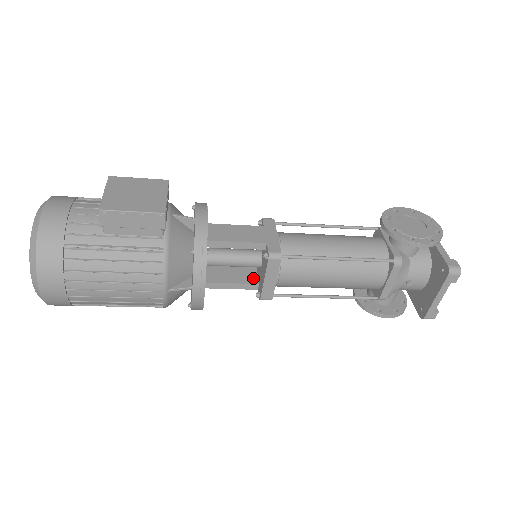
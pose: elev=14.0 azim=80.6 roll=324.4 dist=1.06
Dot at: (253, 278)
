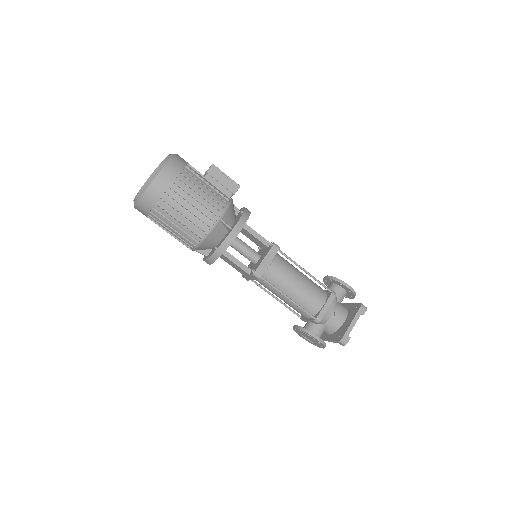
Dot at: occluded
